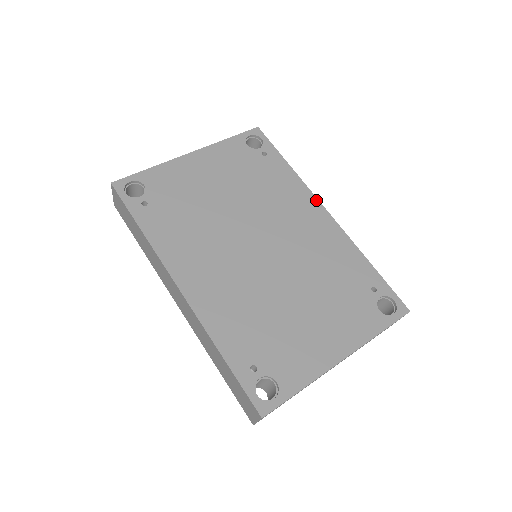
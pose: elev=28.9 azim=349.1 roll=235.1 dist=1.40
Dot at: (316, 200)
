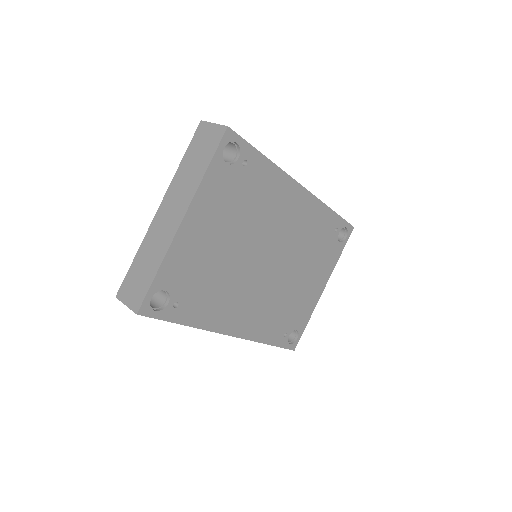
Dot at: (295, 183)
